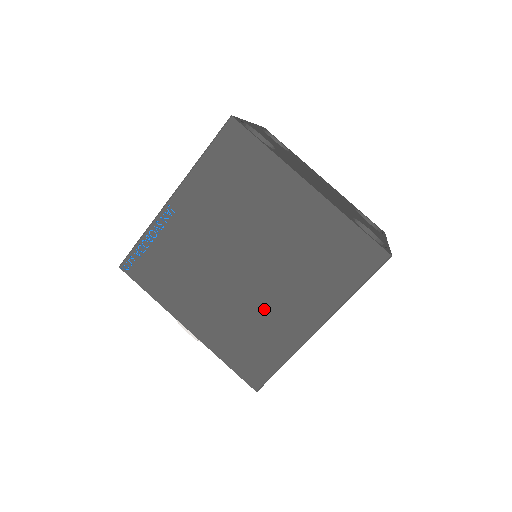
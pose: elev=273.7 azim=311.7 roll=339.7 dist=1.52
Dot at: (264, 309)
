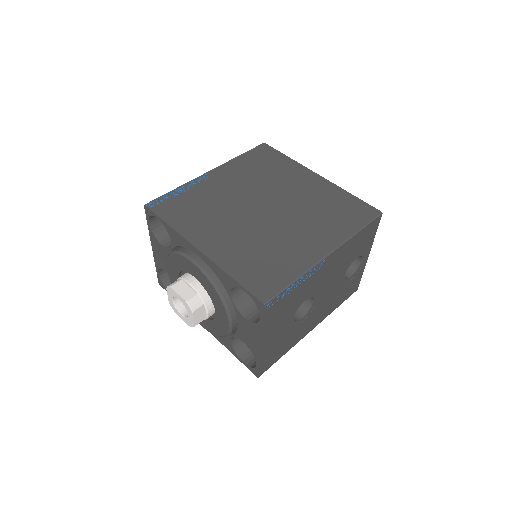
Dot at: (278, 238)
